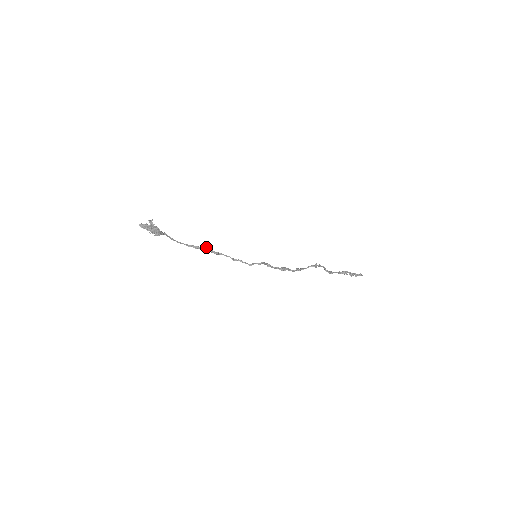
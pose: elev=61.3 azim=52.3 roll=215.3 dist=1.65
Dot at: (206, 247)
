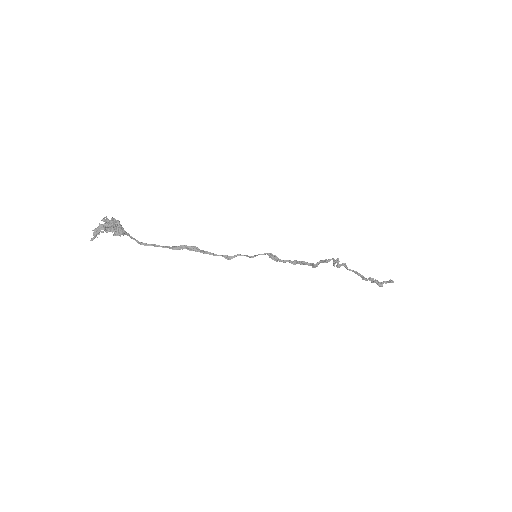
Dot at: (188, 246)
